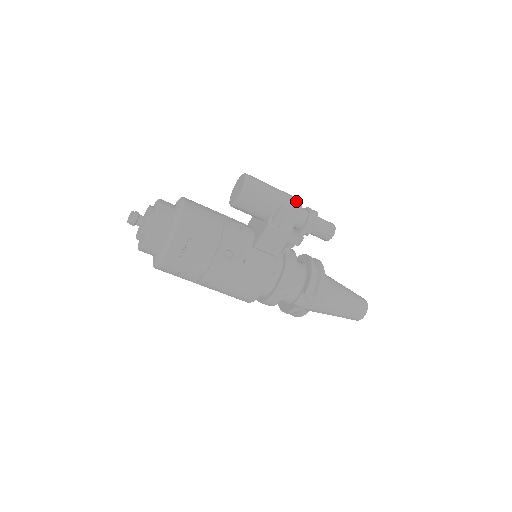
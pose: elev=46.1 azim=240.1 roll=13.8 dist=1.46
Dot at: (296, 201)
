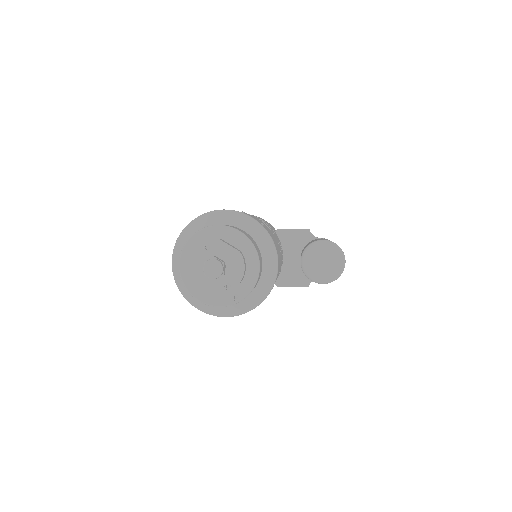
Dot at: occluded
